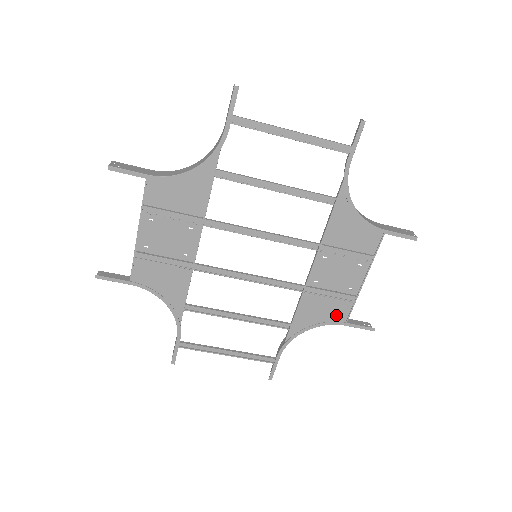
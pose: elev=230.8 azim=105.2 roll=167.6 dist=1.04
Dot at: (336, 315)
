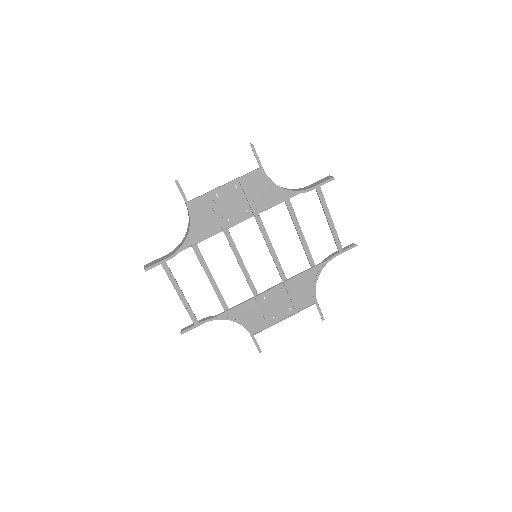
Dot at: (253, 326)
